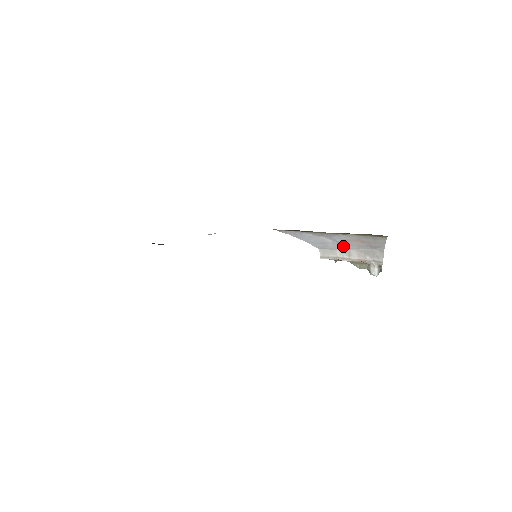
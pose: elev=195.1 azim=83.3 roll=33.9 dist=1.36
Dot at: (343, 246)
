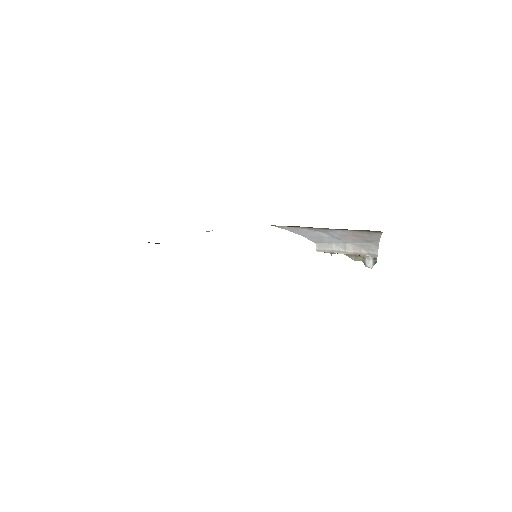
Dot at: (339, 240)
